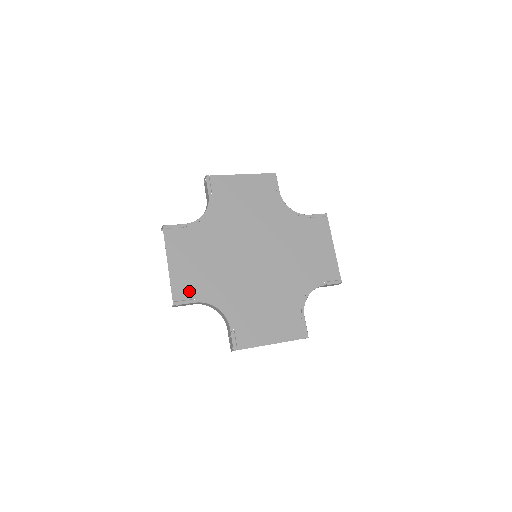
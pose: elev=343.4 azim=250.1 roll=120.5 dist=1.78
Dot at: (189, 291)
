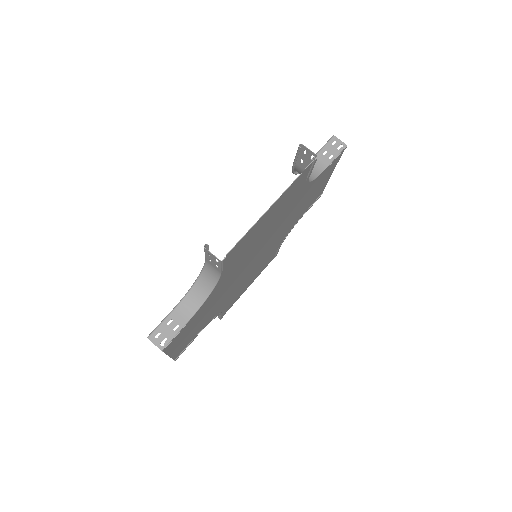
Dot at: (189, 342)
